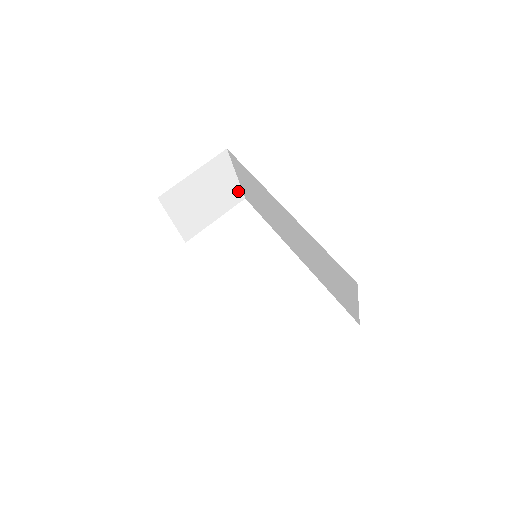
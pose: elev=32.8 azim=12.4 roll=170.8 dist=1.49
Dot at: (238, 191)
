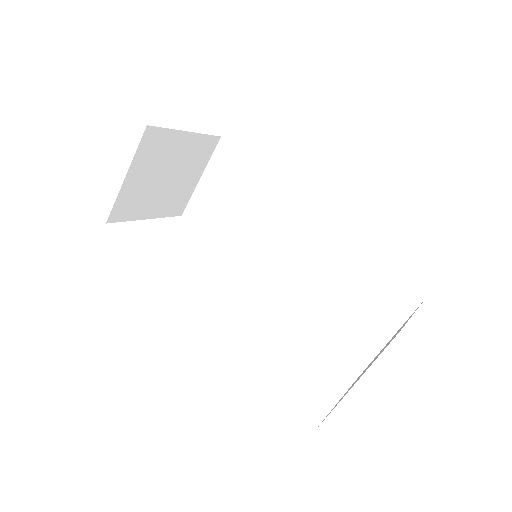
Dot at: (186, 200)
